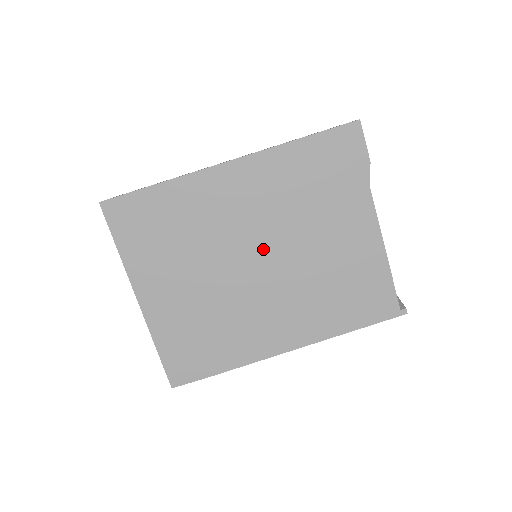
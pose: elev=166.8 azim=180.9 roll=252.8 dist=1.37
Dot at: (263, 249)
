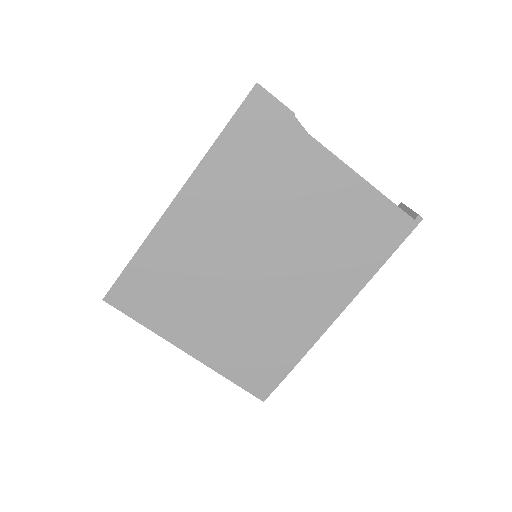
Dot at: (255, 249)
